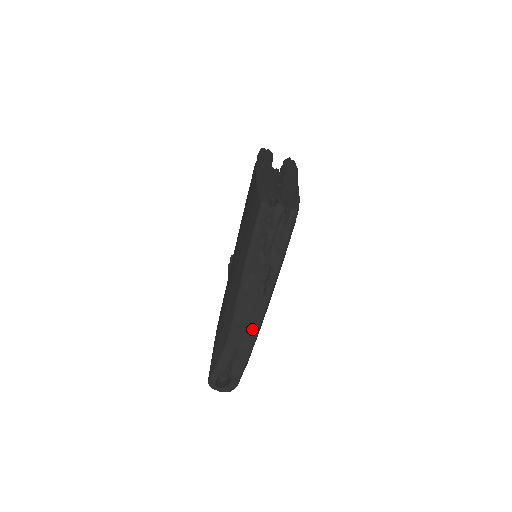
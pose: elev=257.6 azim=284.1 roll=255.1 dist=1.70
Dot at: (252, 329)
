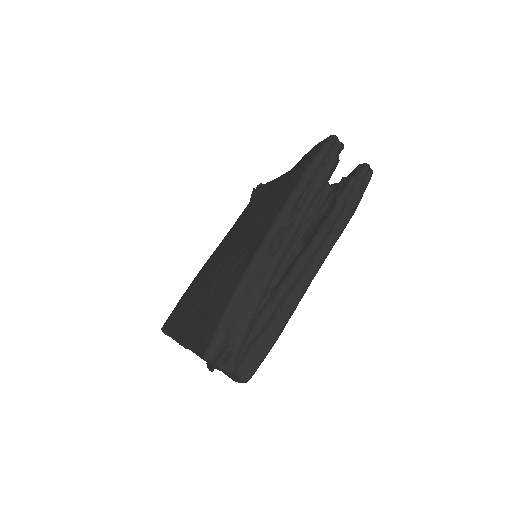
Dot at: occluded
